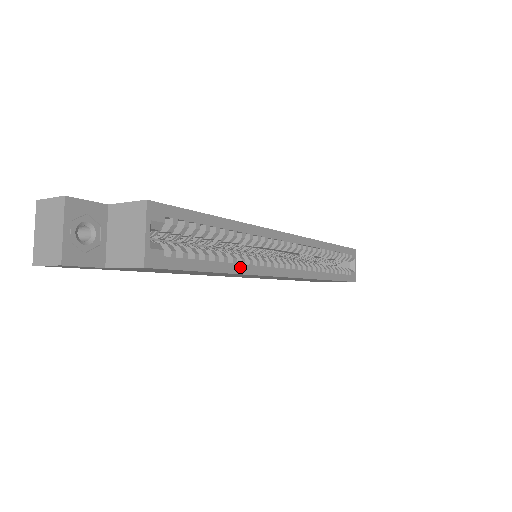
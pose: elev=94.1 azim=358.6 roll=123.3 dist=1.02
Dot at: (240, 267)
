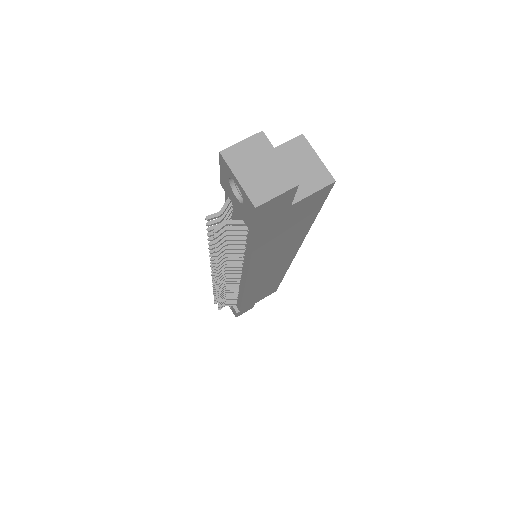
Dot at: occluded
